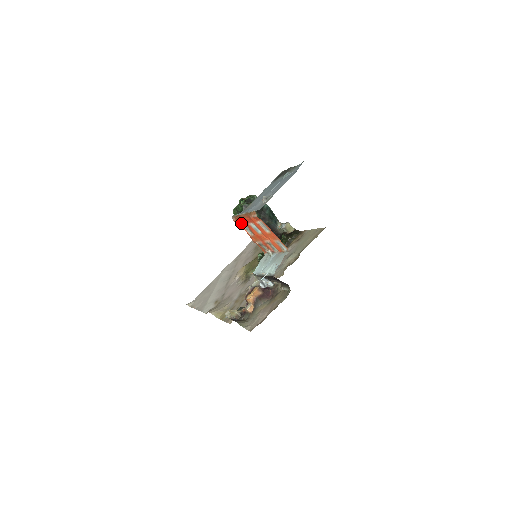
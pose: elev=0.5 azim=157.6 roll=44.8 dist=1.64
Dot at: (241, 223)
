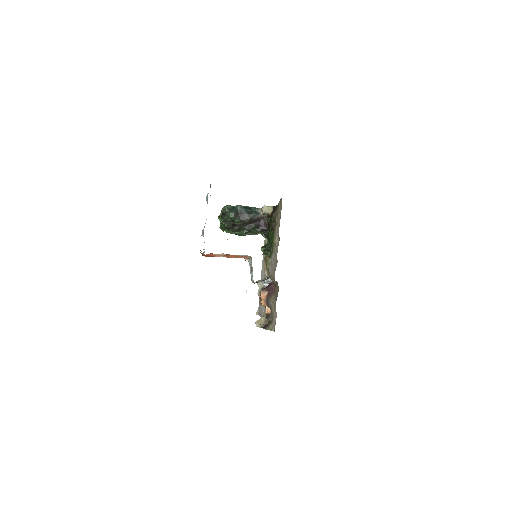
Dot at: occluded
